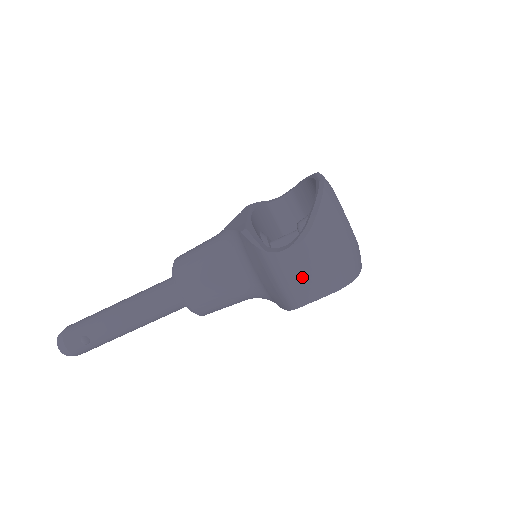
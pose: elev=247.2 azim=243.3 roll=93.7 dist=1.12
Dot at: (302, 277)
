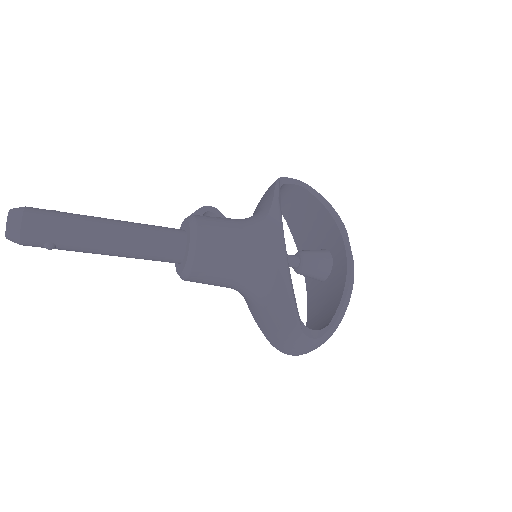
Dot at: (305, 351)
